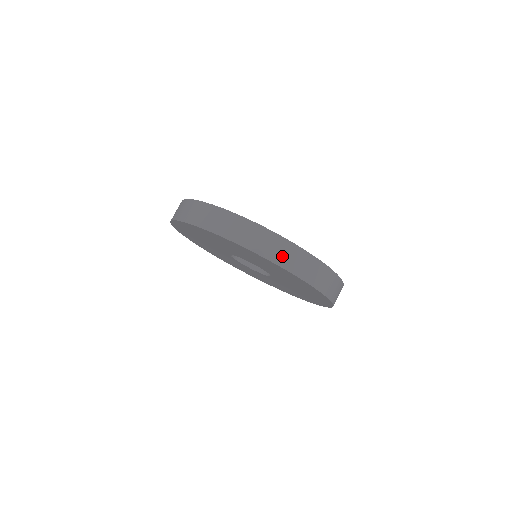
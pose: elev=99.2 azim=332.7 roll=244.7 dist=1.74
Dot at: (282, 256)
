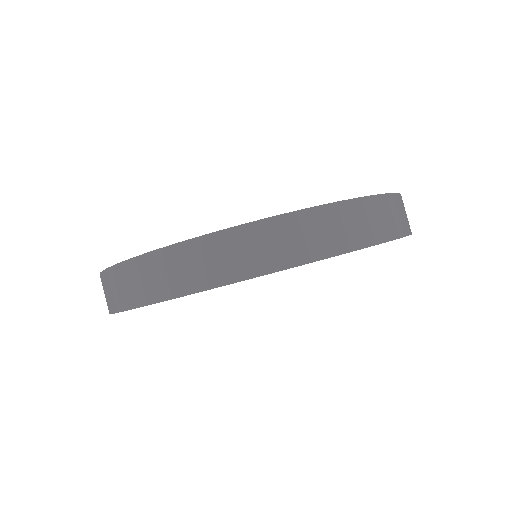
Dot at: (254, 257)
